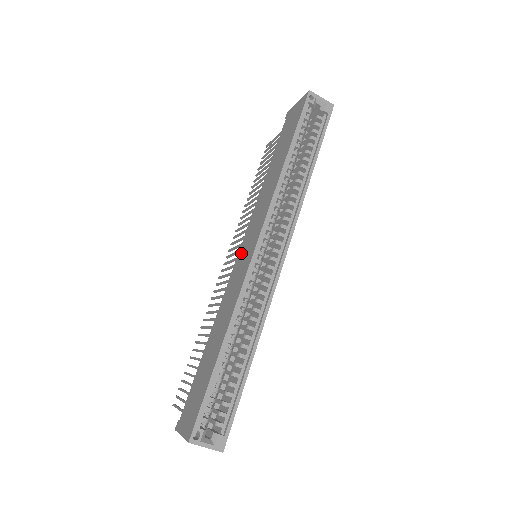
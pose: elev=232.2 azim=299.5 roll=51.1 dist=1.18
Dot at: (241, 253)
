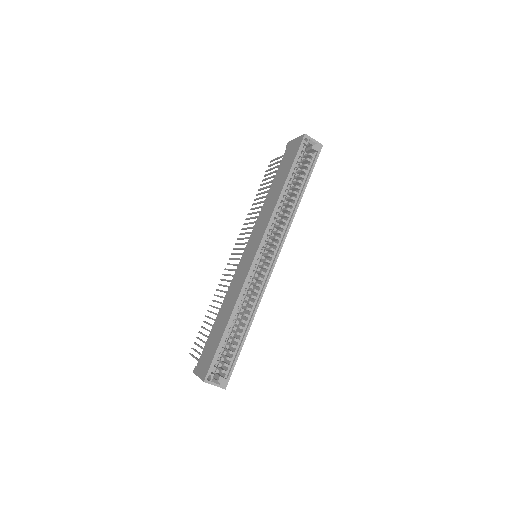
Dot at: (245, 253)
